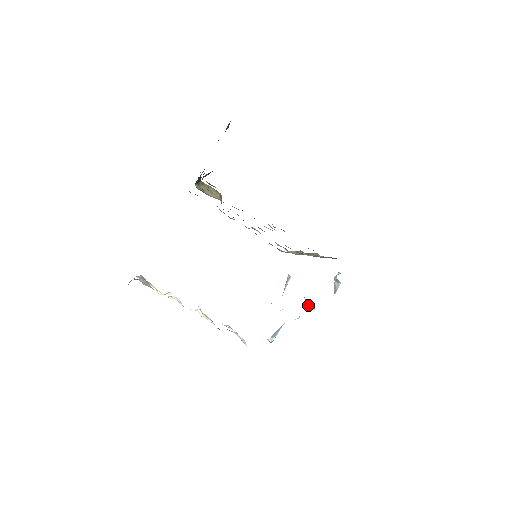
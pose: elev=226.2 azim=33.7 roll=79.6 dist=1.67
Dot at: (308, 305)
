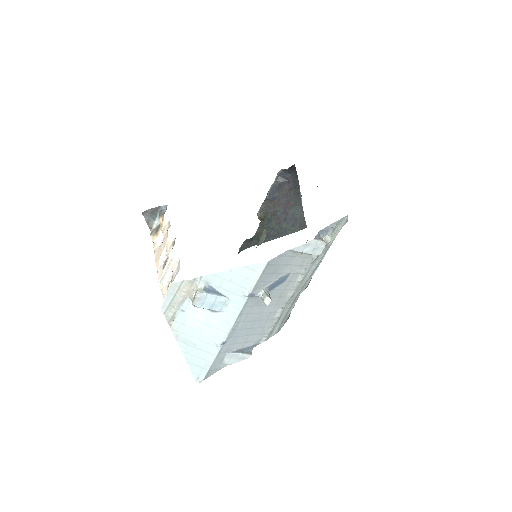
Dot at: (267, 293)
